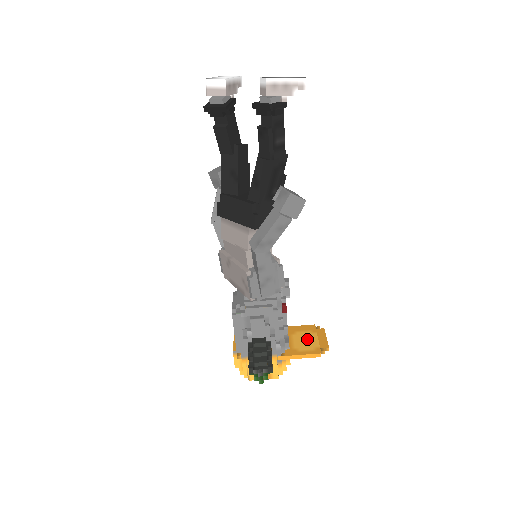
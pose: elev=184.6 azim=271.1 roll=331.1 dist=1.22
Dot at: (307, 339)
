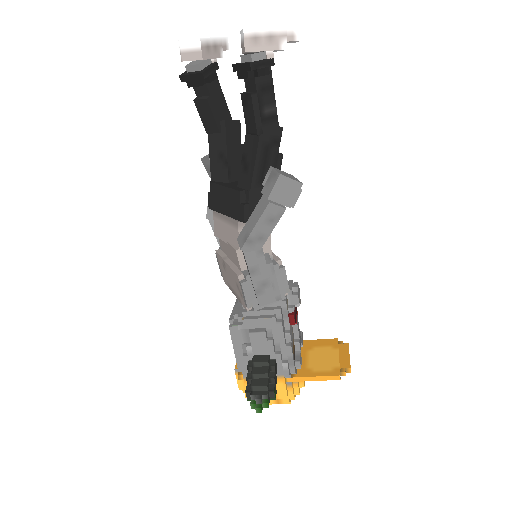
Dot at: (325, 356)
